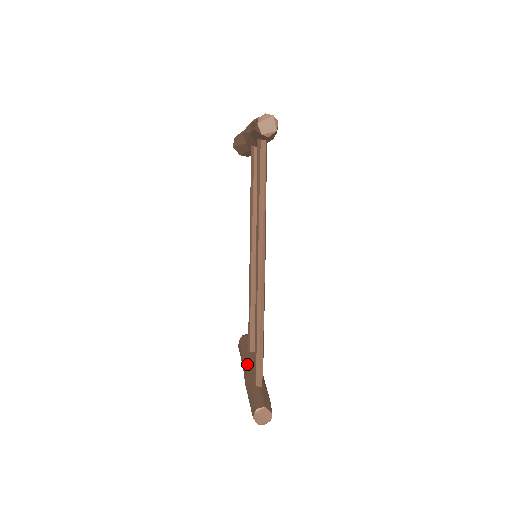
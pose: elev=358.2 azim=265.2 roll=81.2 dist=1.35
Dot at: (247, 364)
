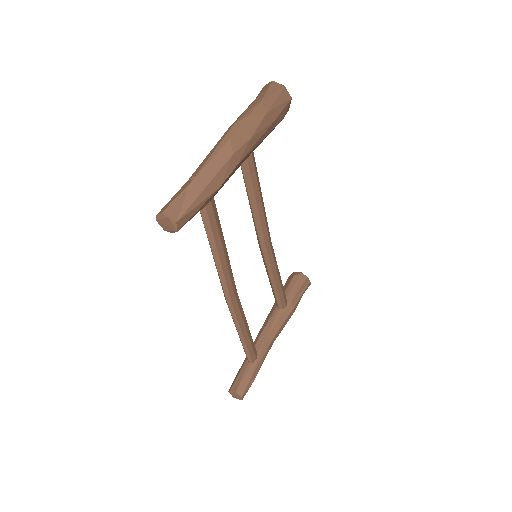
Dot at: (264, 324)
